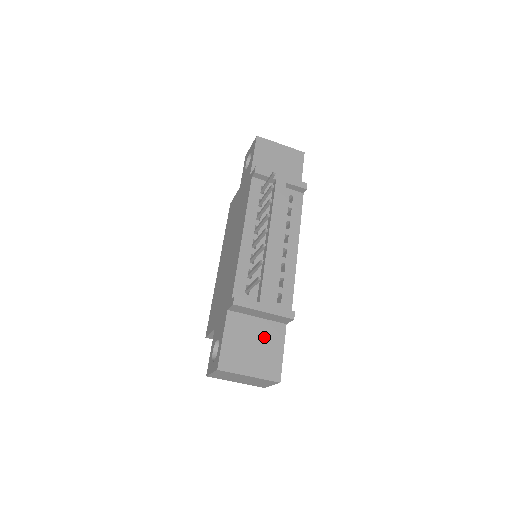
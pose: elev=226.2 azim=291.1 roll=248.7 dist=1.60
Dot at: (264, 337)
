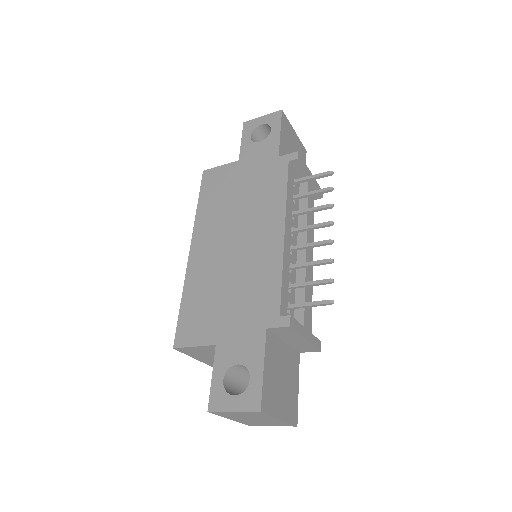
Dot at: (288, 368)
